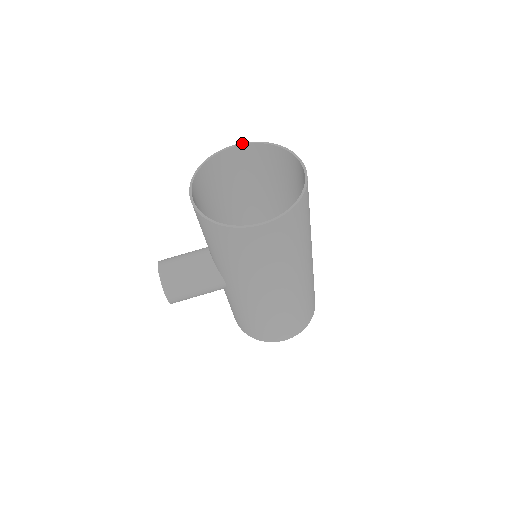
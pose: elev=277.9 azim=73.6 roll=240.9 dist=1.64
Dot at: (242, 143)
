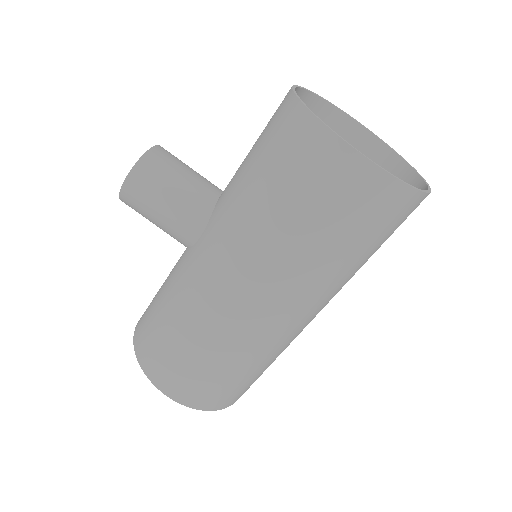
Dot at: occluded
